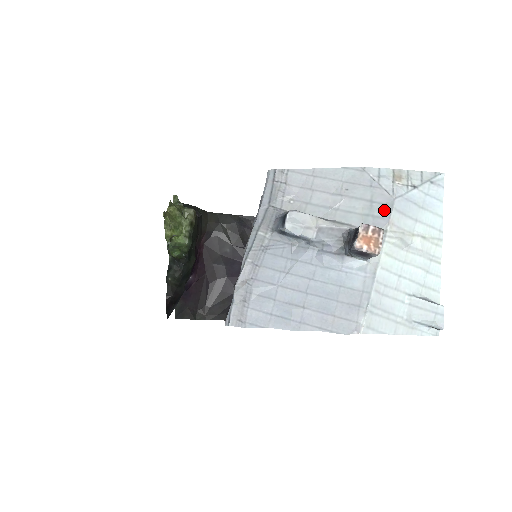
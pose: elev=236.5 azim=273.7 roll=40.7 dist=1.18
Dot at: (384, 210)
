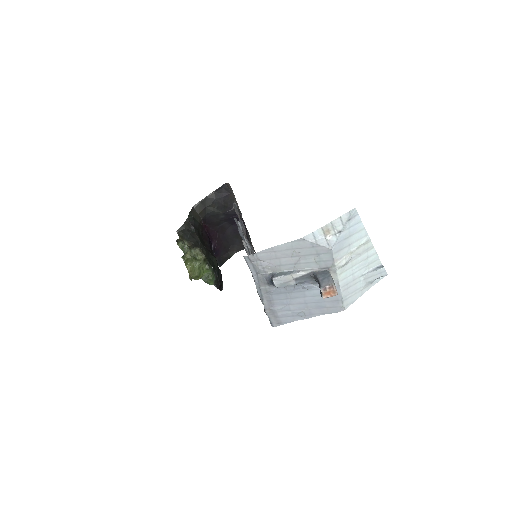
Dot at: (328, 257)
